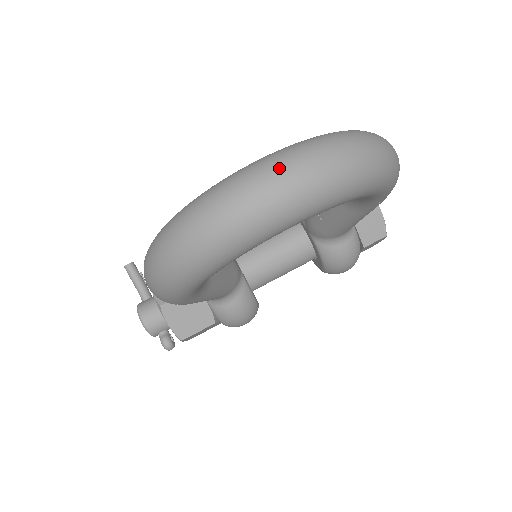
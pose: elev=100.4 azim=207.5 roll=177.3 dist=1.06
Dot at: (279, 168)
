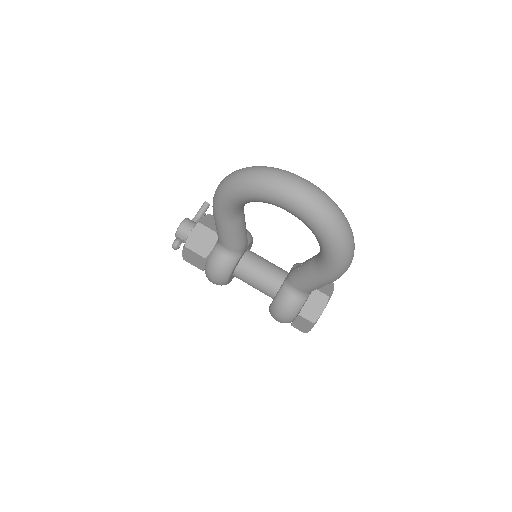
Dot at: (309, 185)
